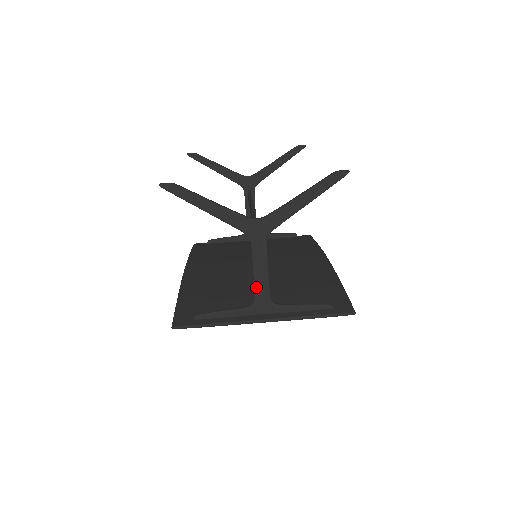
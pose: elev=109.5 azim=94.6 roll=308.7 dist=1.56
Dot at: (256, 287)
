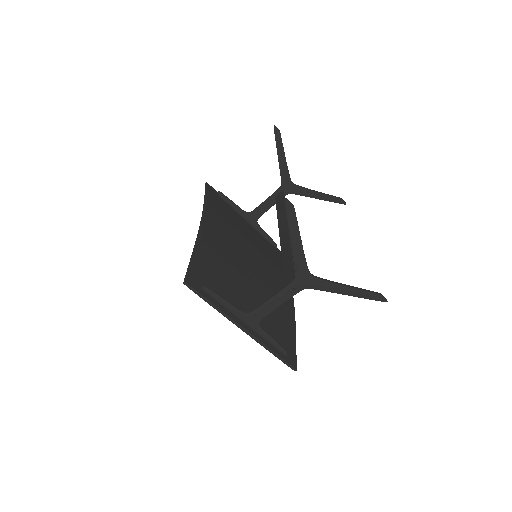
Dot at: (262, 307)
